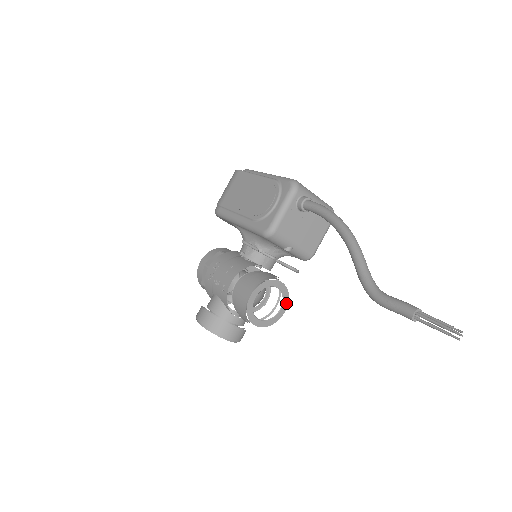
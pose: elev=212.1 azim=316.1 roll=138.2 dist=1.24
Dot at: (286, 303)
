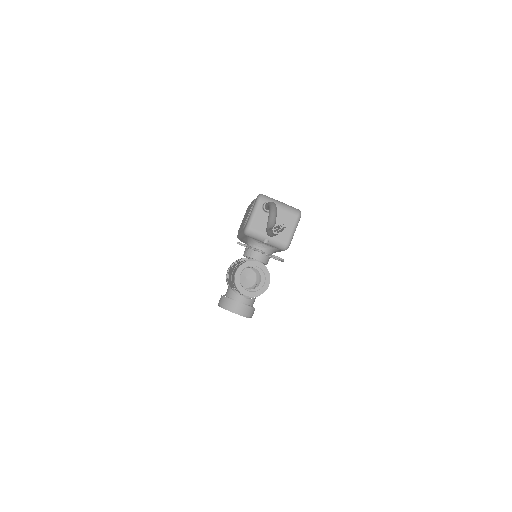
Dot at: (268, 279)
